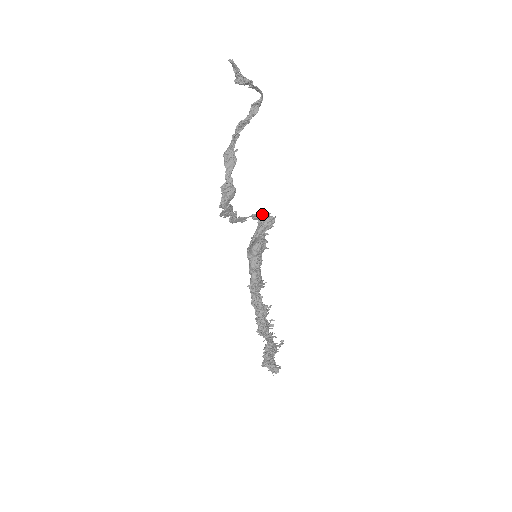
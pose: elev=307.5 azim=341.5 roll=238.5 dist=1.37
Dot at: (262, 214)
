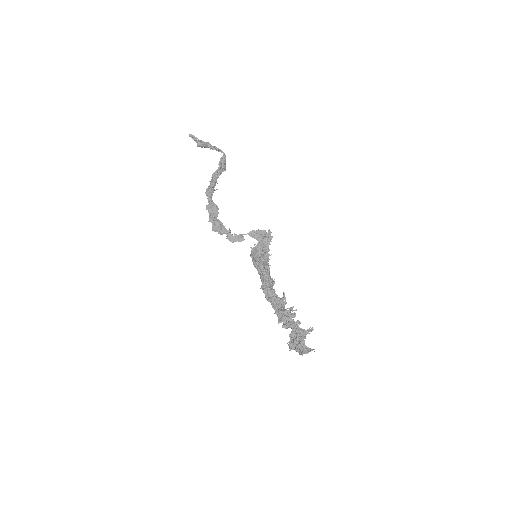
Dot at: (258, 232)
